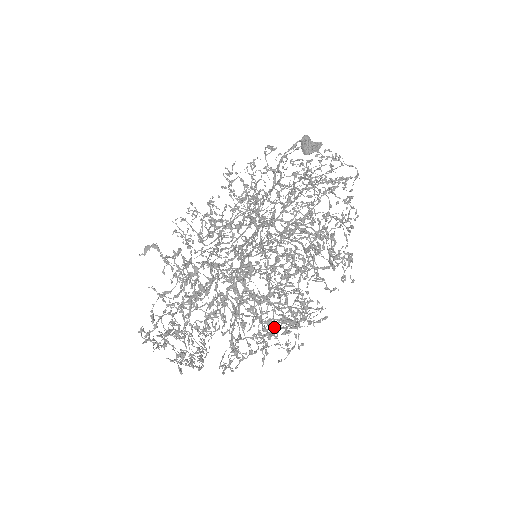
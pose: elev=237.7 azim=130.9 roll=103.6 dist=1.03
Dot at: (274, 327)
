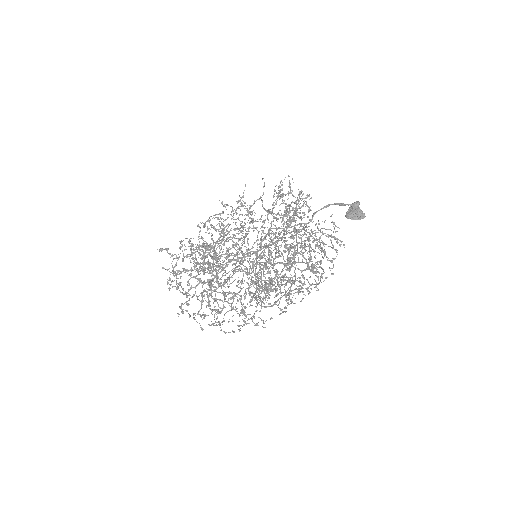
Dot at: (197, 322)
